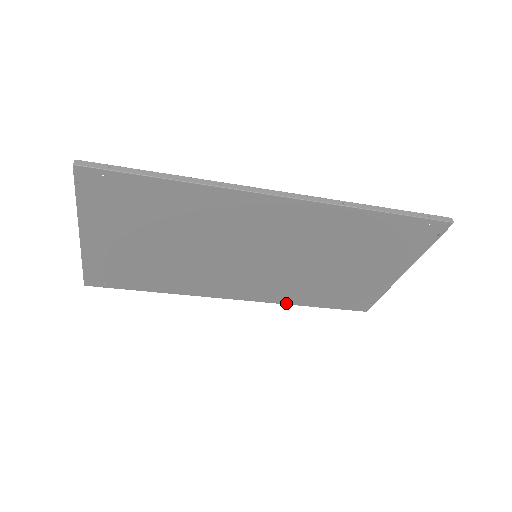
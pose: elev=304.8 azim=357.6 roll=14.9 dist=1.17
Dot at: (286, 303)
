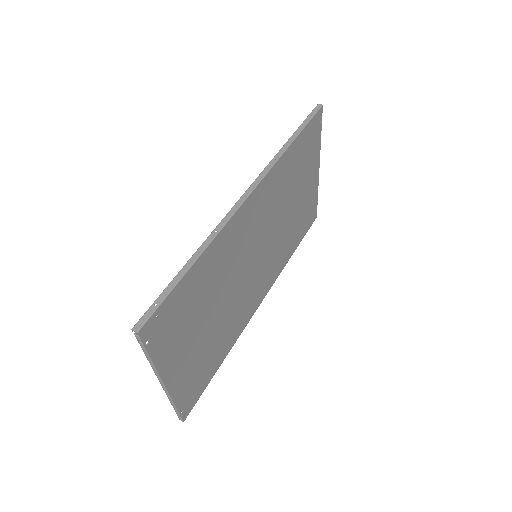
Dot at: (283, 268)
